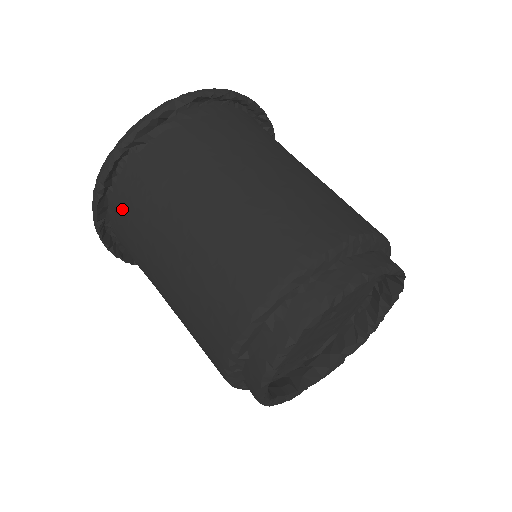
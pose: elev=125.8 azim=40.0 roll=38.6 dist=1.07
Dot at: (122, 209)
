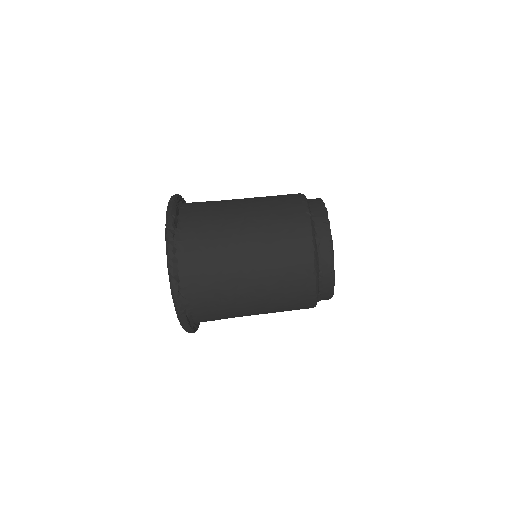
Dot at: occluded
